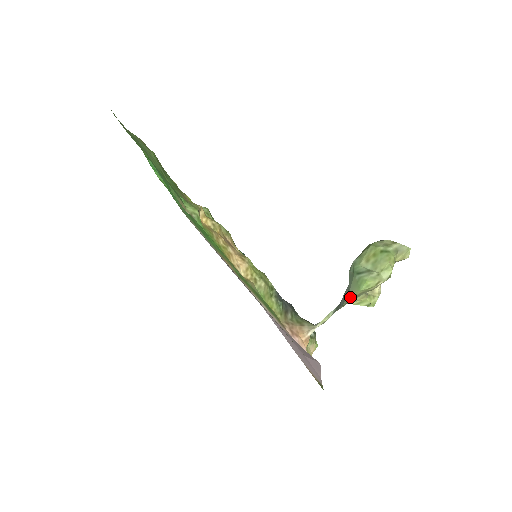
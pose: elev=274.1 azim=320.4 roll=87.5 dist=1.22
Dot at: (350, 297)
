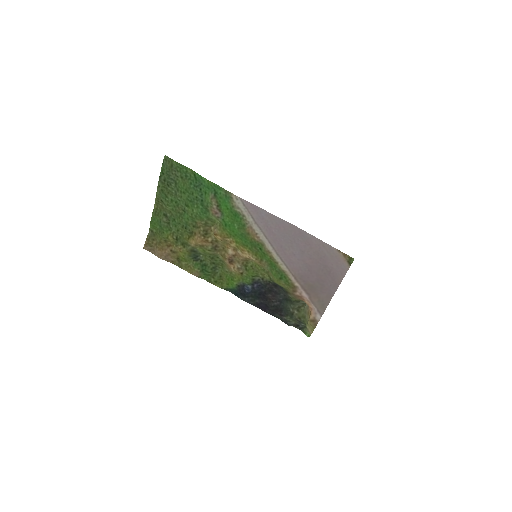
Dot at: occluded
